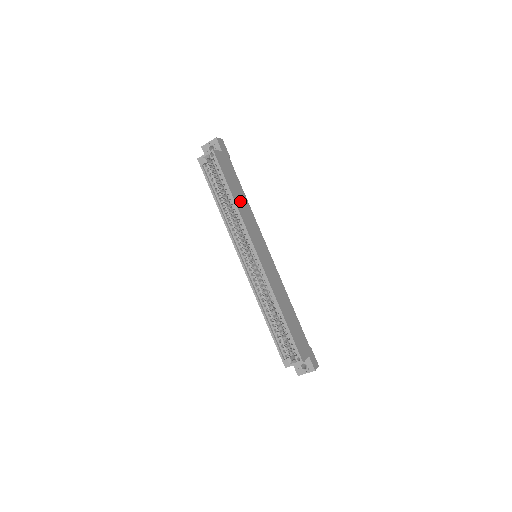
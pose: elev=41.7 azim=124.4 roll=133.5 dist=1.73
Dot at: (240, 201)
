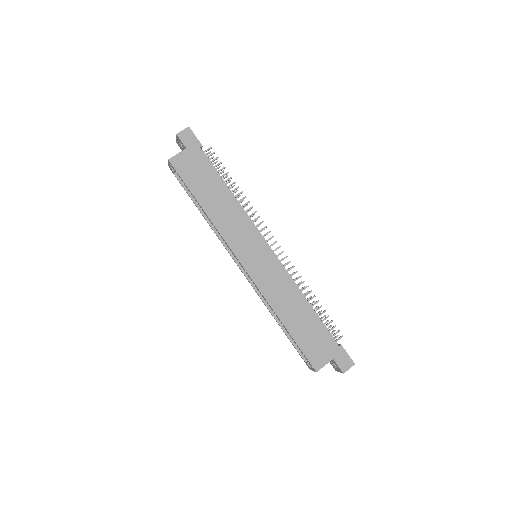
Dot at: (216, 205)
